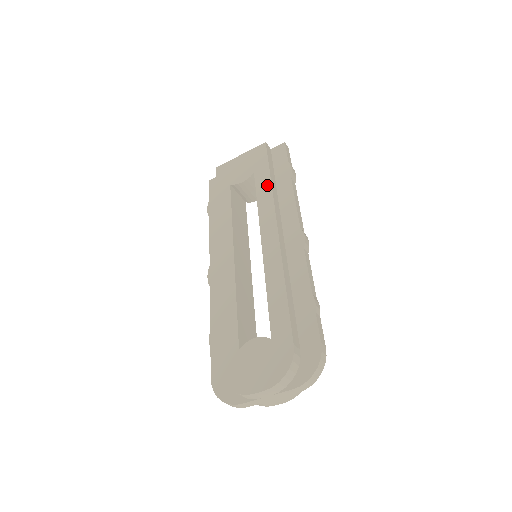
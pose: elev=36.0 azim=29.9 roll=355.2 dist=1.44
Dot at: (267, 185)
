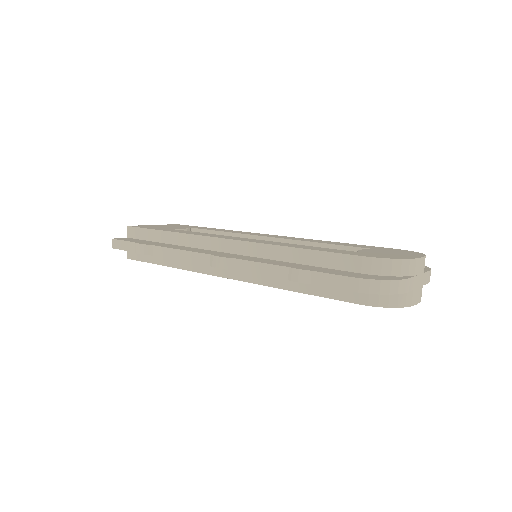
Dot at: (220, 229)
